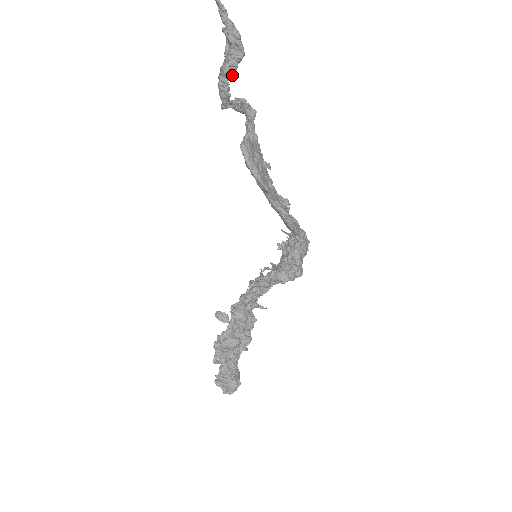
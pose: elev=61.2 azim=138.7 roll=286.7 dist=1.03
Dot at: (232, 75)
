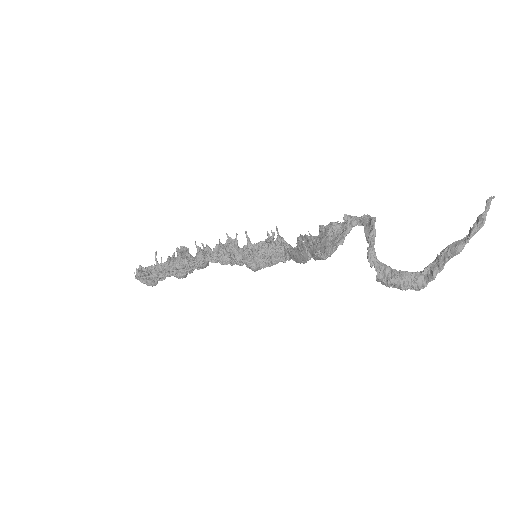
Dot at: (402, 286)
